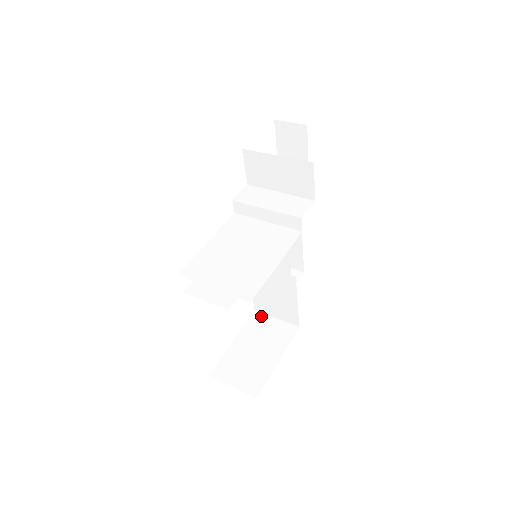
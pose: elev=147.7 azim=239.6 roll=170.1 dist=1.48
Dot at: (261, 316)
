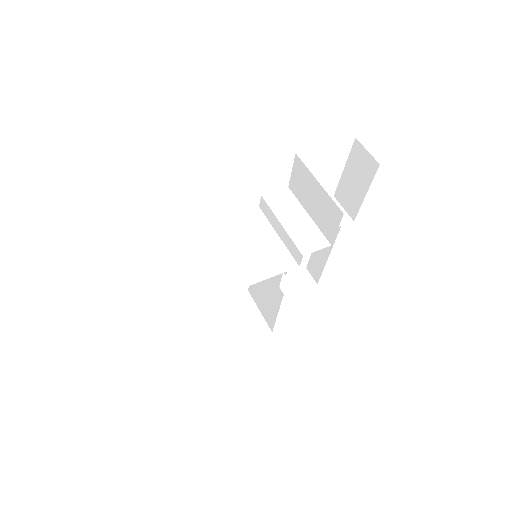
Dot at: (249, 300)
